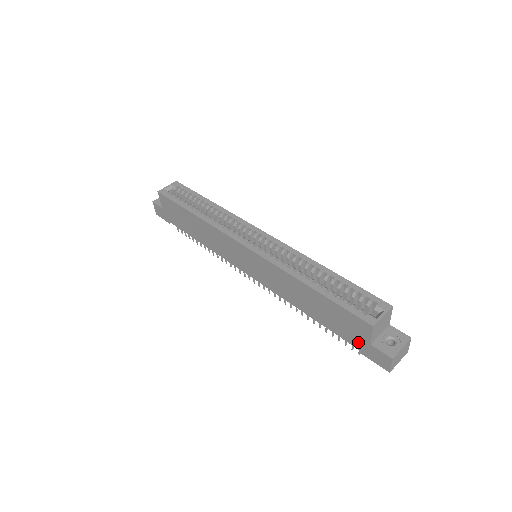
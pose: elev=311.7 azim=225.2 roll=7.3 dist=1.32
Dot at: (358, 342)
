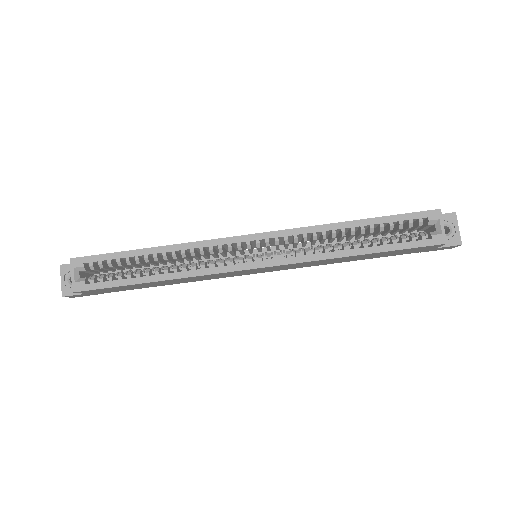
Dot at: (419, 251)
